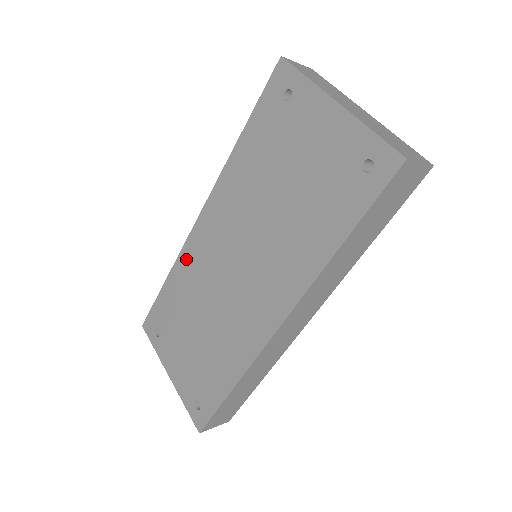
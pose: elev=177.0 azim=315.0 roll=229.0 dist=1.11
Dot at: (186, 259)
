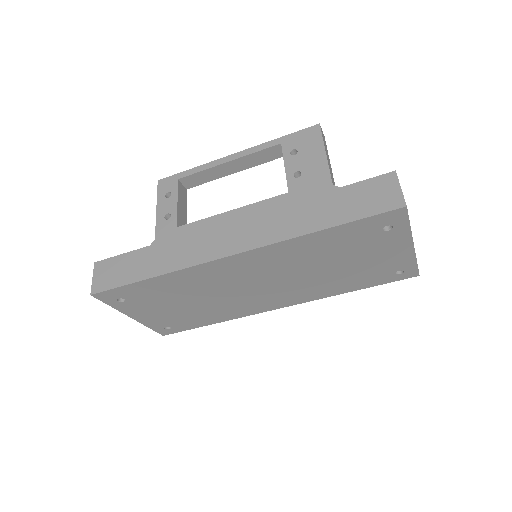
Dot at: (195, 273)
